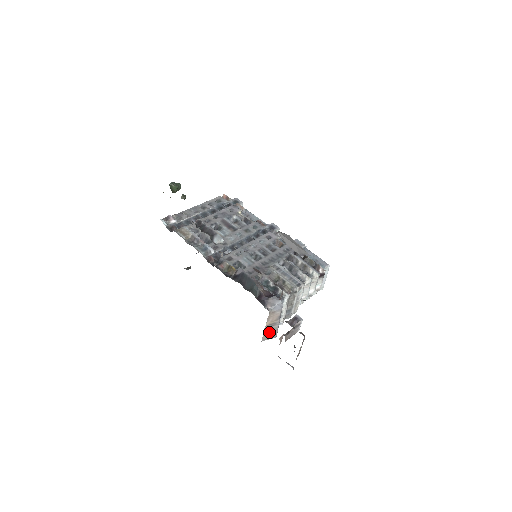
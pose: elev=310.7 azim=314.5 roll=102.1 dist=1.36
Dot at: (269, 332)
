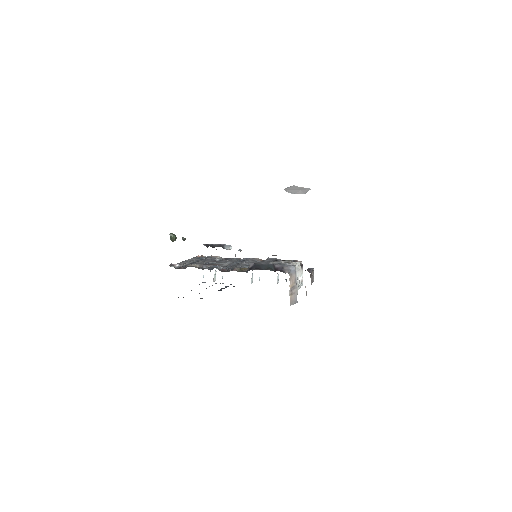
Dot at: (292, 297)
